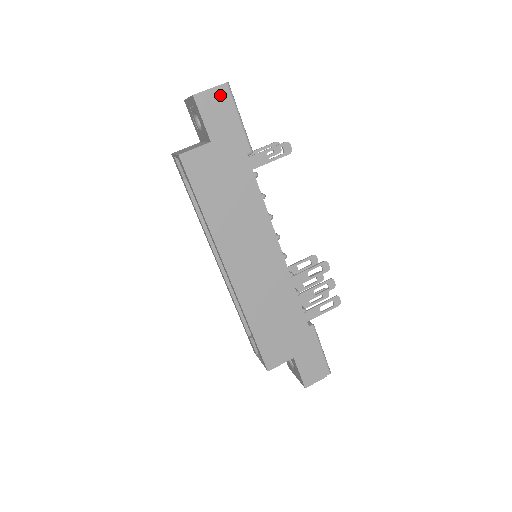
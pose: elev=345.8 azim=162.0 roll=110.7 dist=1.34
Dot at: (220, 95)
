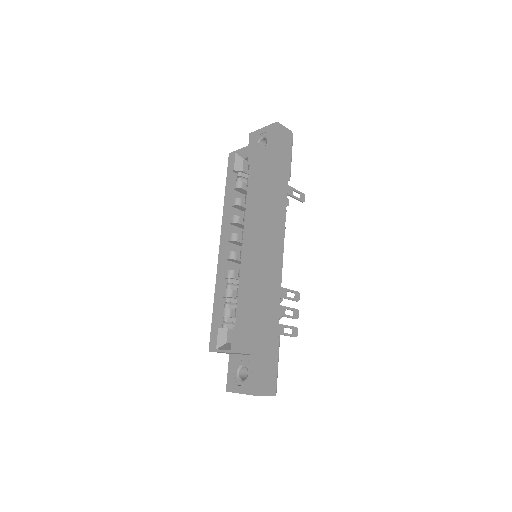
Dot at: (288, 135)
